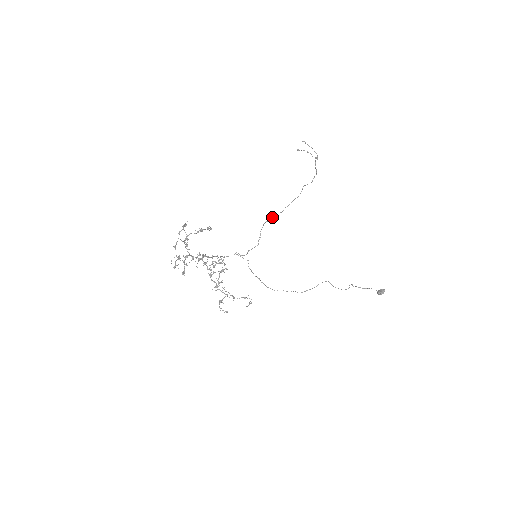
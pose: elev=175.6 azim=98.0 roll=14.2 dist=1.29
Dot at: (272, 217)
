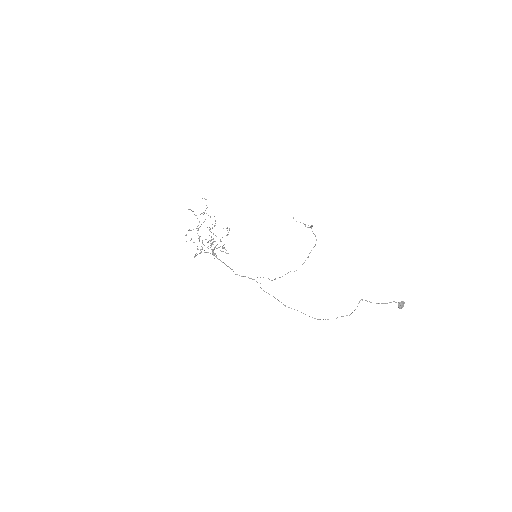
Dot at: occluded
